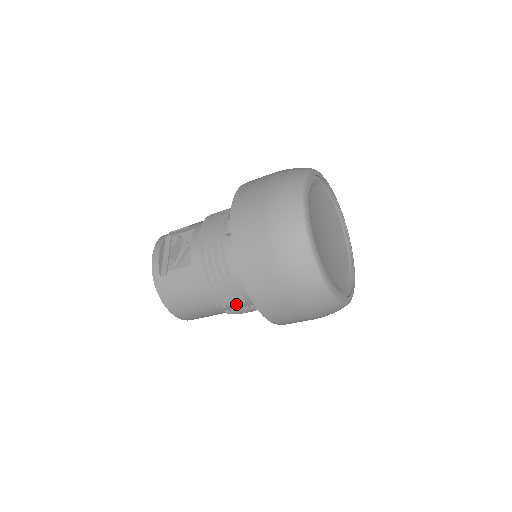
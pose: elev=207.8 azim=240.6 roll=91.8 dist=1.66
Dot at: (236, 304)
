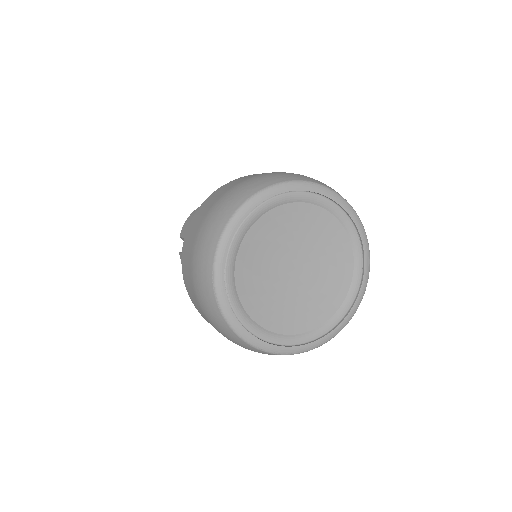
Dot at: occluded
